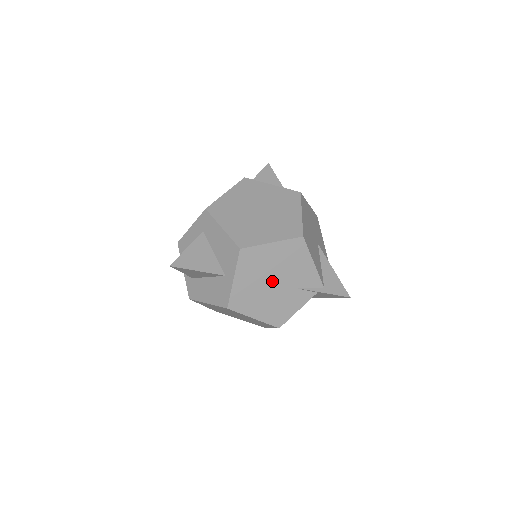
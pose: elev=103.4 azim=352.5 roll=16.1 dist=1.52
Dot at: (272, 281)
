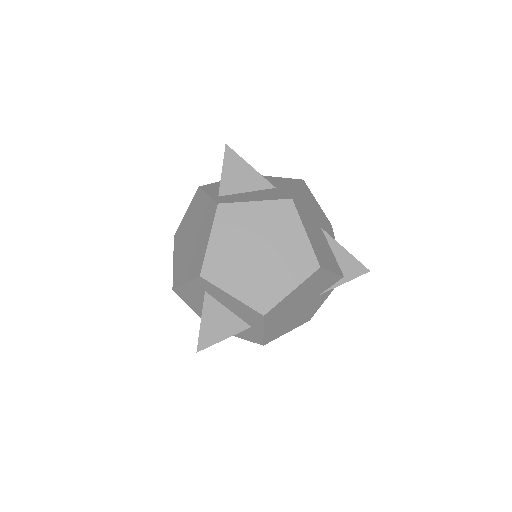
Dot at: (297, 307)
